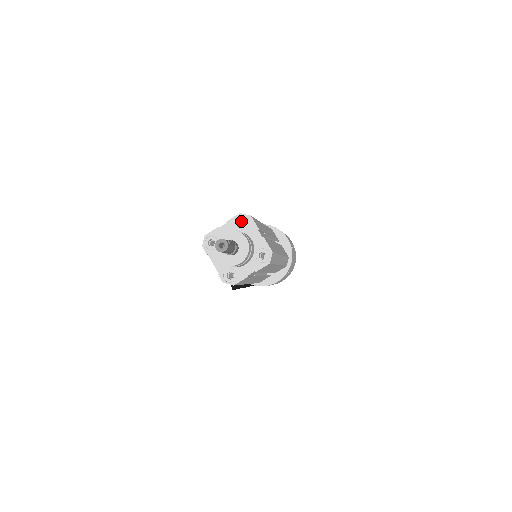
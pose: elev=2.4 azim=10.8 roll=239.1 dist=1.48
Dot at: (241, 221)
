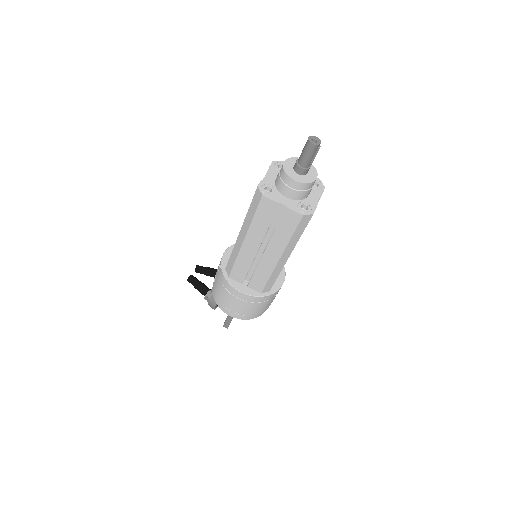
Dot at: occluded
